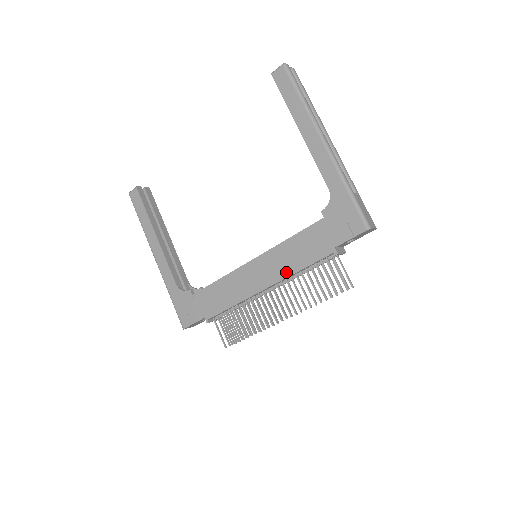
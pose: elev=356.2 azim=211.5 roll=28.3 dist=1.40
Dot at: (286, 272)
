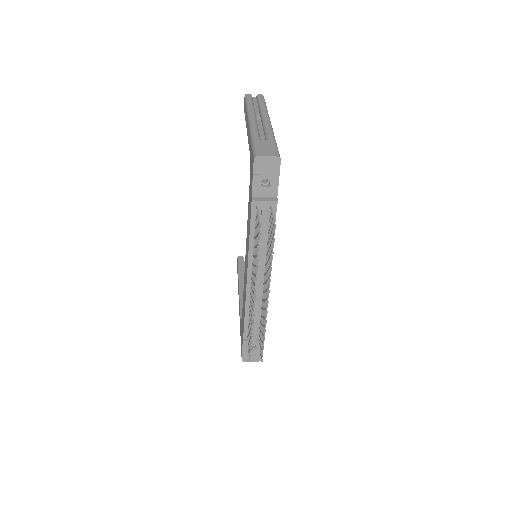
Dot at: (248, 249)
